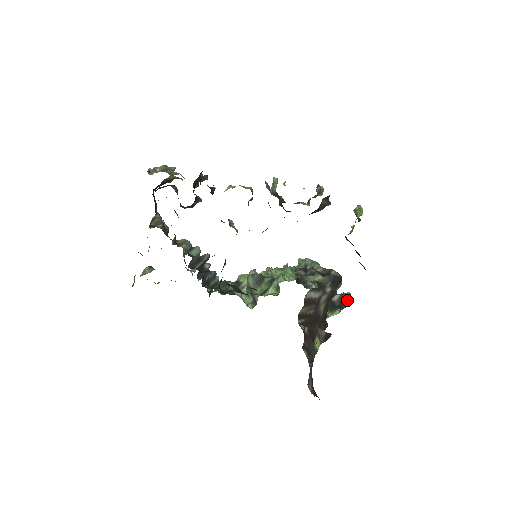
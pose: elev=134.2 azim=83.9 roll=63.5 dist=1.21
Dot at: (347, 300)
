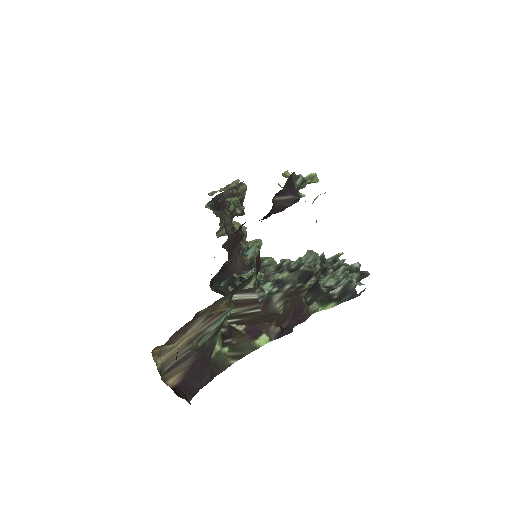
Dot at: (349, 292)
